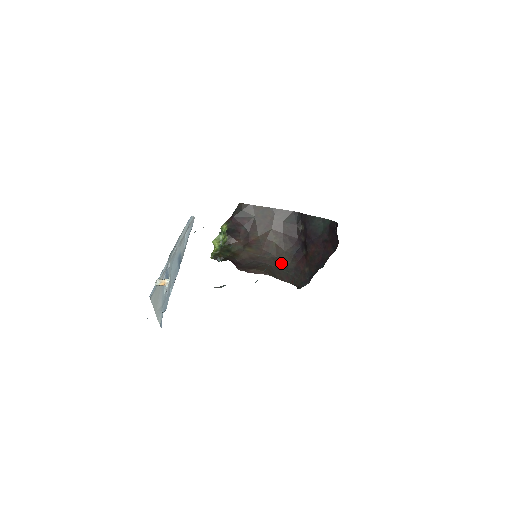
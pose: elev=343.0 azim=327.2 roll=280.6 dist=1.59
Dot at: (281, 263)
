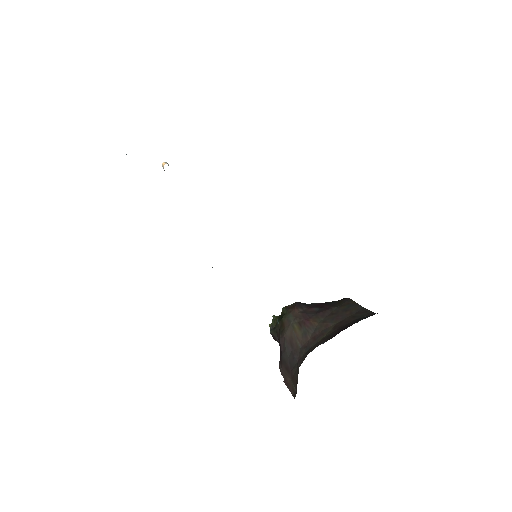
Dot at: occluded
